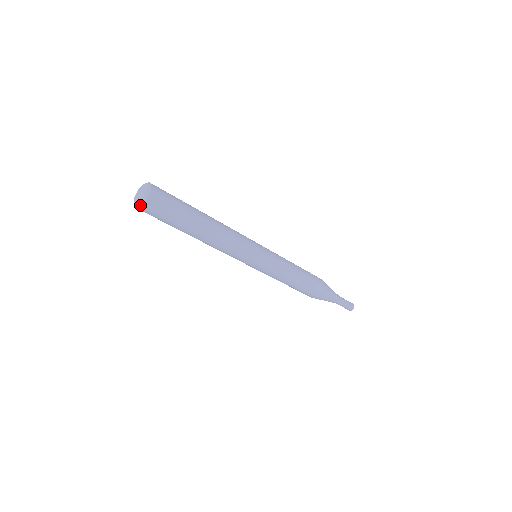
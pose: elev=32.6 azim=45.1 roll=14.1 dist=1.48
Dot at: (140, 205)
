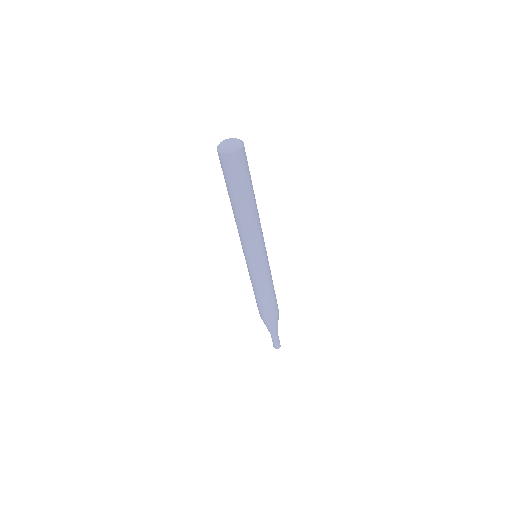
Dot at: (238, 149)
